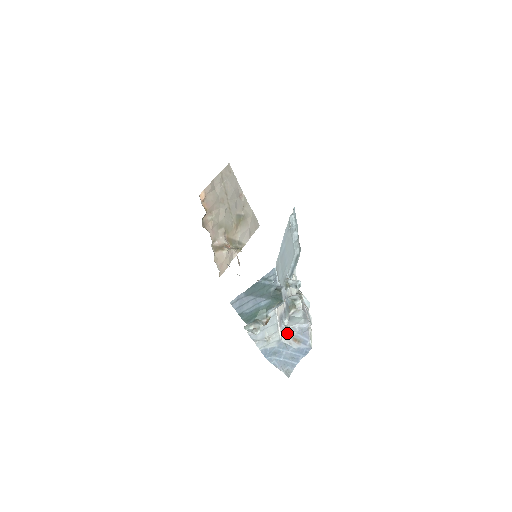
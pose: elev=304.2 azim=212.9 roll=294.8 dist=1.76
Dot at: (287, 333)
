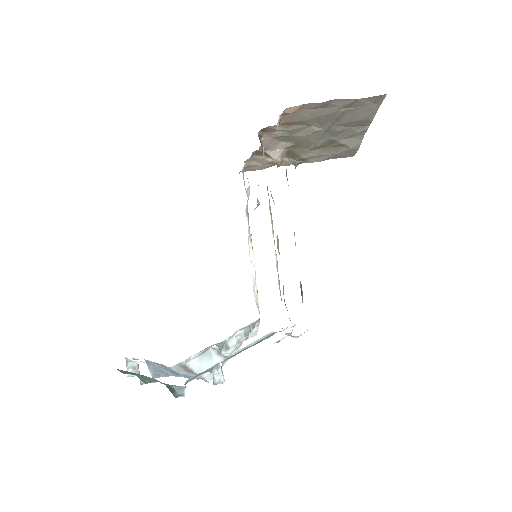
Dot at: (183, 366)
